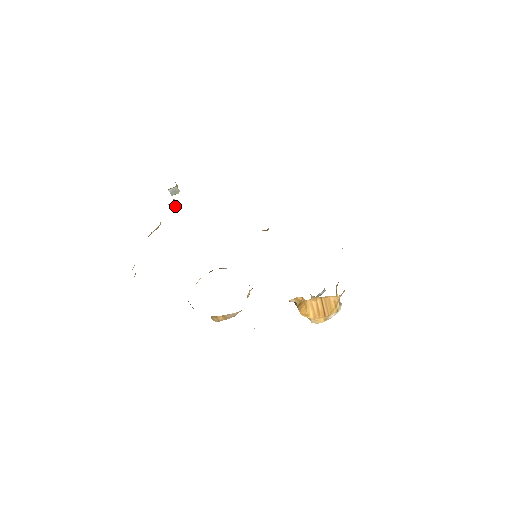
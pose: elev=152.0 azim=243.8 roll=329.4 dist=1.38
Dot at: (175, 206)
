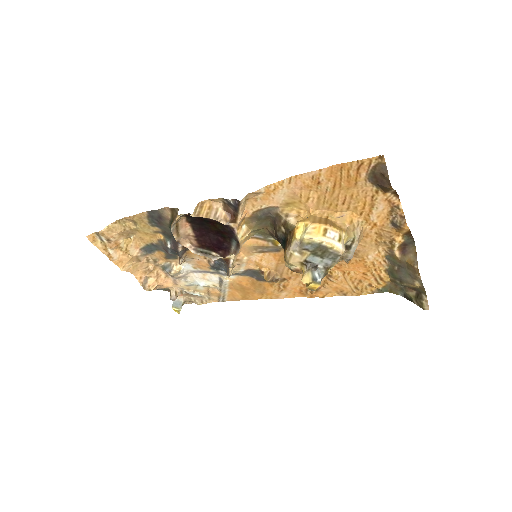
Dot at: (174, 298)
